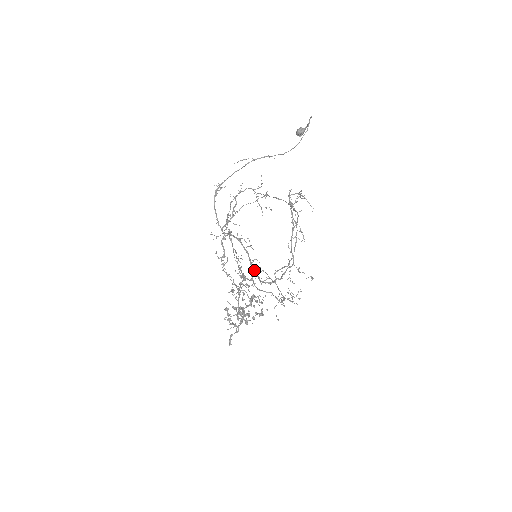
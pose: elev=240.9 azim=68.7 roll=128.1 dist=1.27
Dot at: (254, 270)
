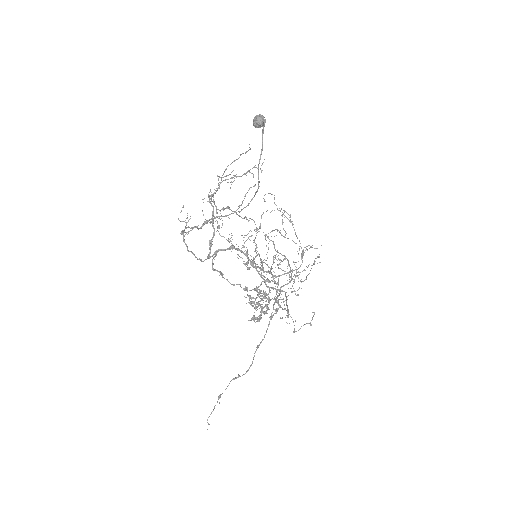
Dot at: (258, 272)
